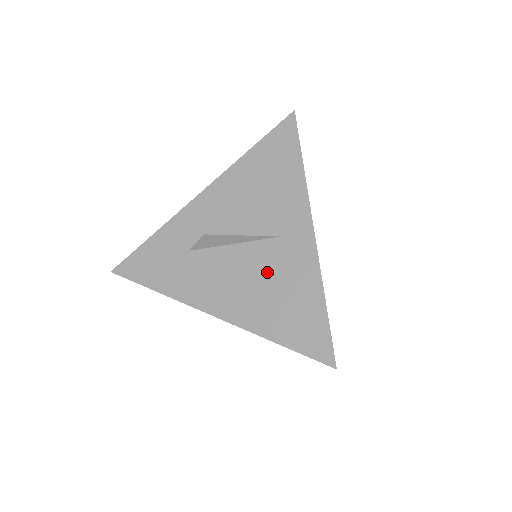
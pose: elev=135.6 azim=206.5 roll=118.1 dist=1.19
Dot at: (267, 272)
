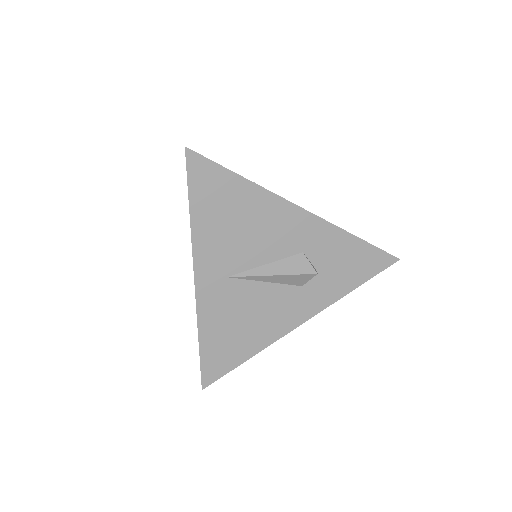
Dot at: occluded
